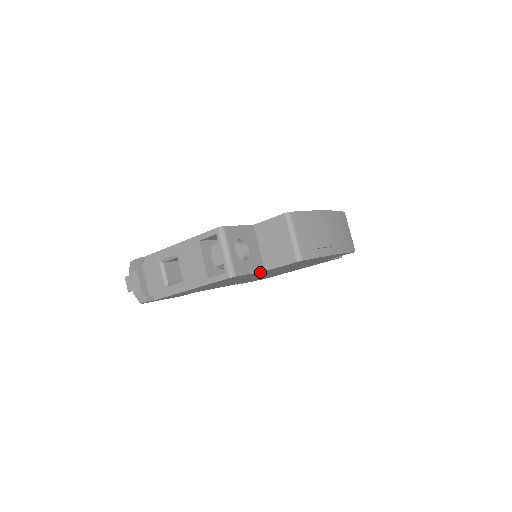
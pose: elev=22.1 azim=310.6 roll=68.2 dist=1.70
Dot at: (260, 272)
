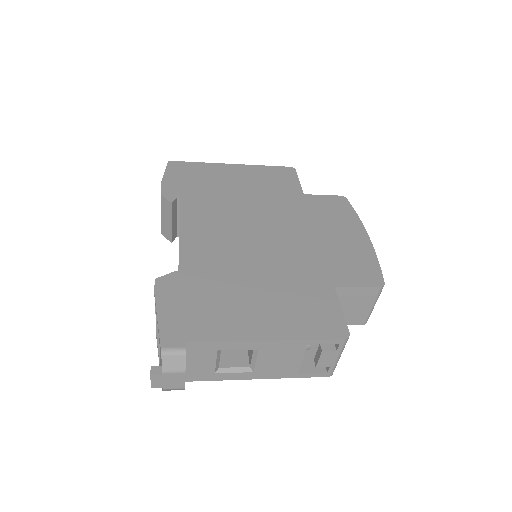
Dot at: occluded
